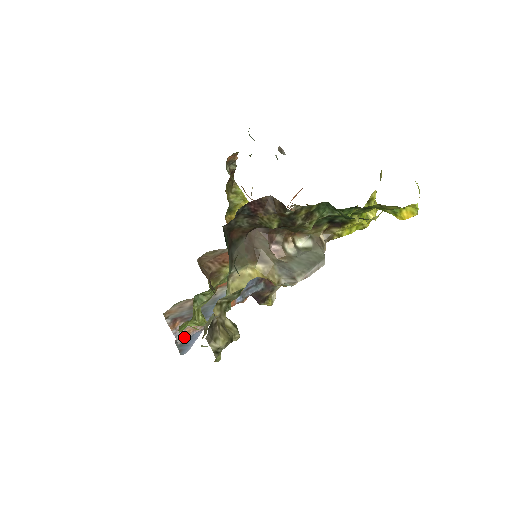
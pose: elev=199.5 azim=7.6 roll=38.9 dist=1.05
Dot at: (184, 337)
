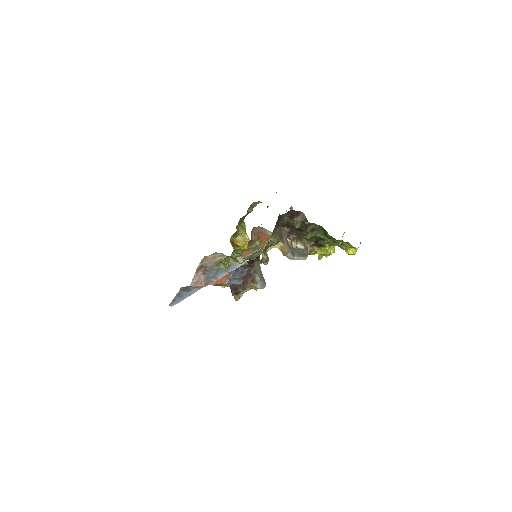
Dot at: (194, 284)
